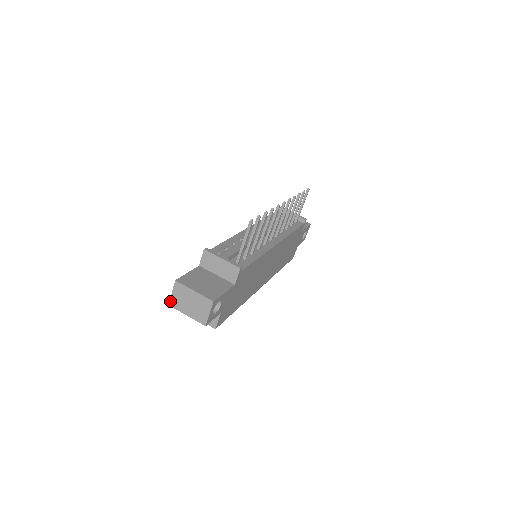
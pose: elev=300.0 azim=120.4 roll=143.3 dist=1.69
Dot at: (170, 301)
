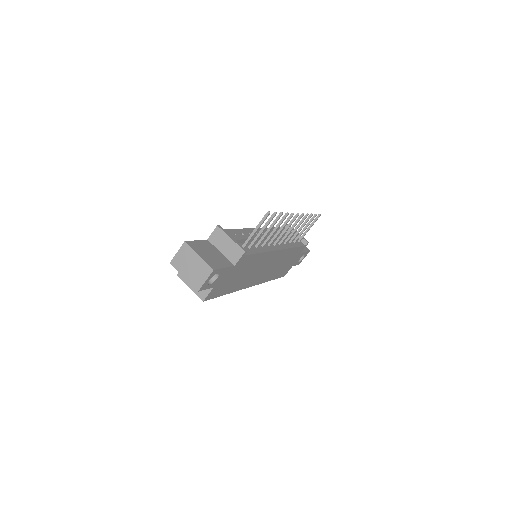
Dot at: (173, 260)
